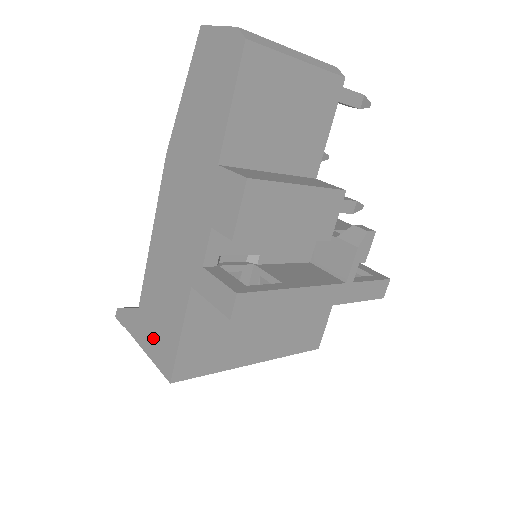
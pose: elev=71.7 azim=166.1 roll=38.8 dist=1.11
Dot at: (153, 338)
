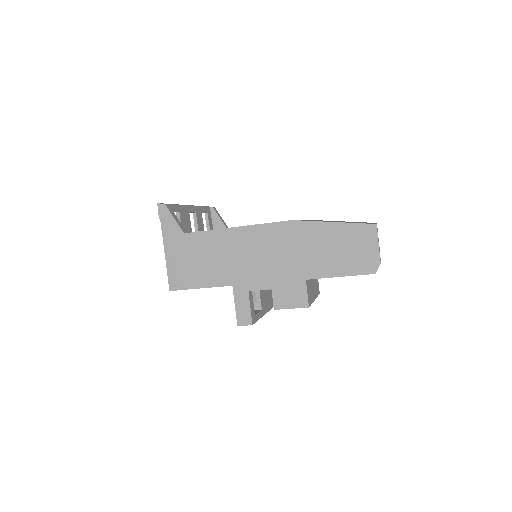
Dot at: (180, 261)
